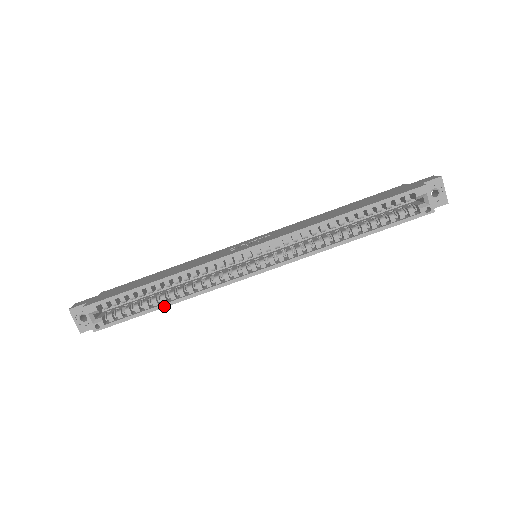
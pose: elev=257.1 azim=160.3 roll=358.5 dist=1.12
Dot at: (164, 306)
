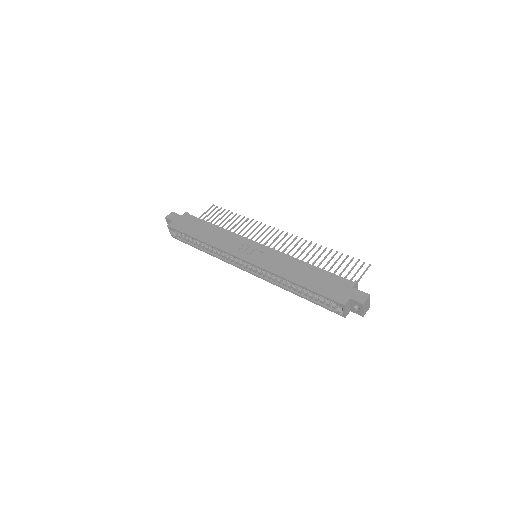
Dot at: (202, 250)
